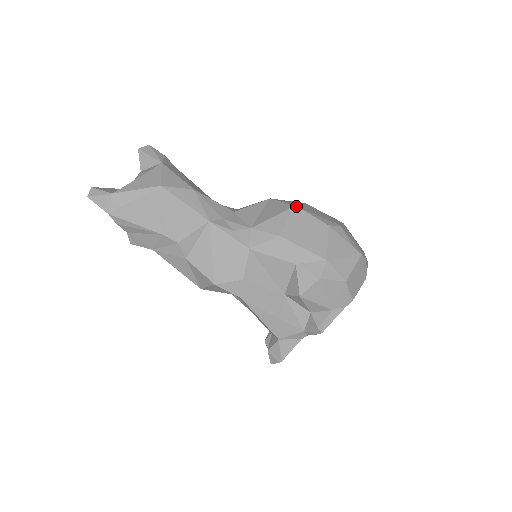
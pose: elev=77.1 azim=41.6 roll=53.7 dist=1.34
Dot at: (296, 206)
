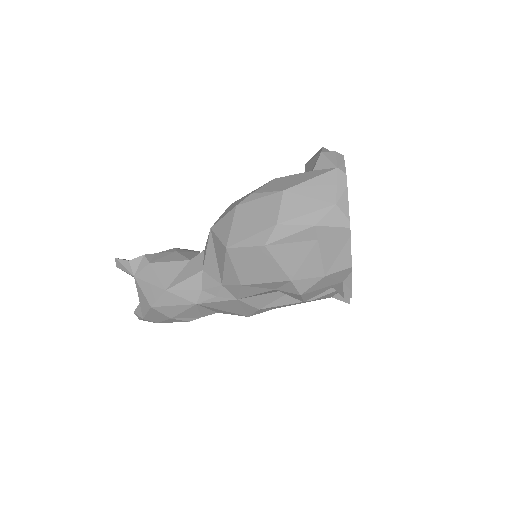
Dot at: (227, 249)
